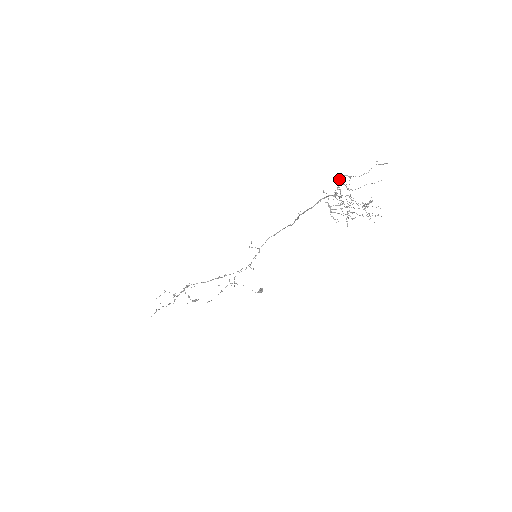
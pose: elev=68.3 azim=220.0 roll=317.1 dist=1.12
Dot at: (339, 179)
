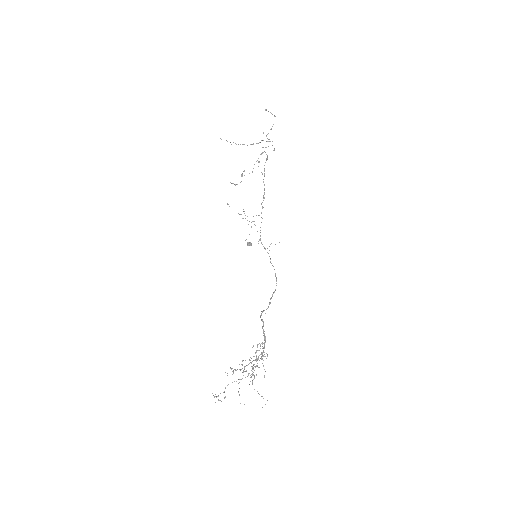
Dot at: (252, 373)
